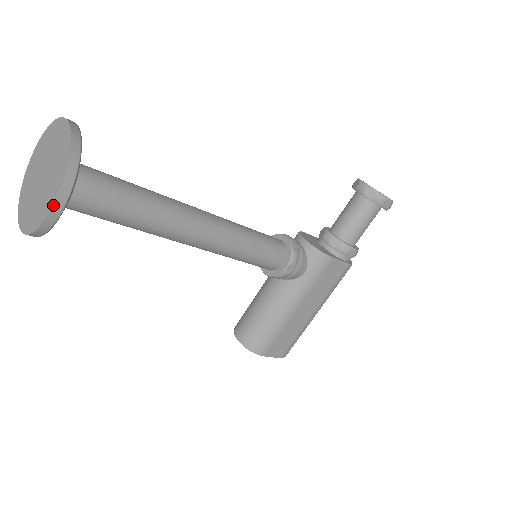
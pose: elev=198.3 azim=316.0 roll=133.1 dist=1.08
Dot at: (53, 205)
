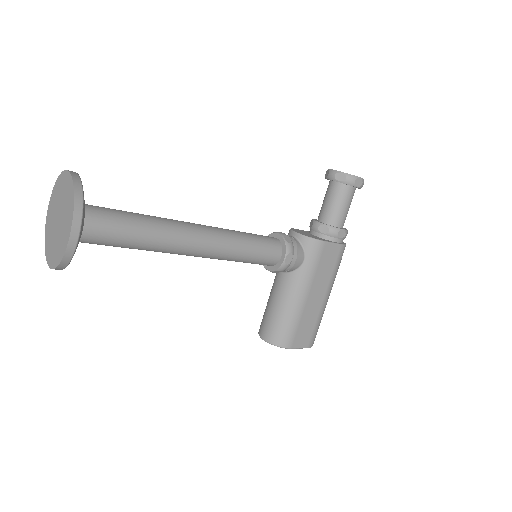
Dot at: (70, 234)
